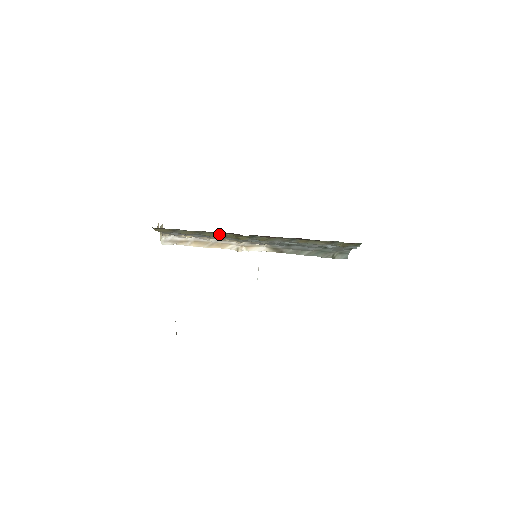
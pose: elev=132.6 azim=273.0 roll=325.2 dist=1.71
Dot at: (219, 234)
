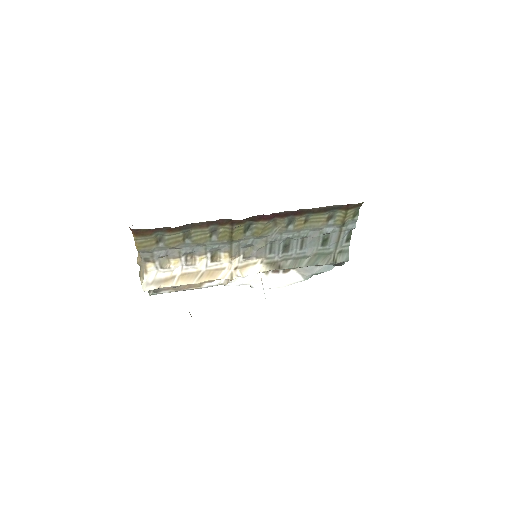
Dot at: (210, 235)
